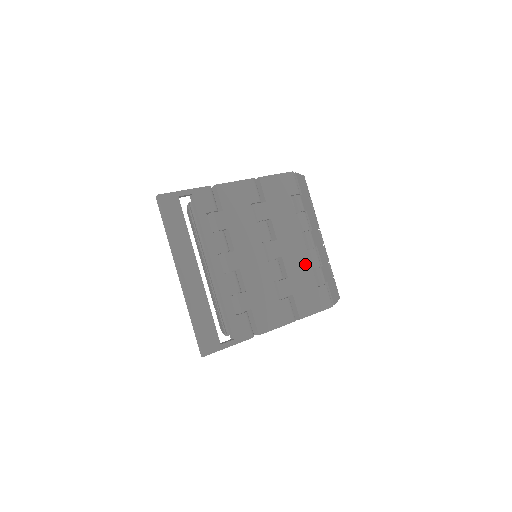
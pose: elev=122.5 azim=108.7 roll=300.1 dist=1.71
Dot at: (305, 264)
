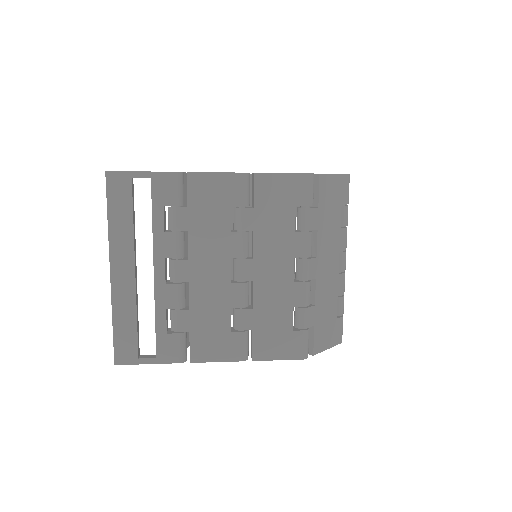
Dot at: (284, 298)
